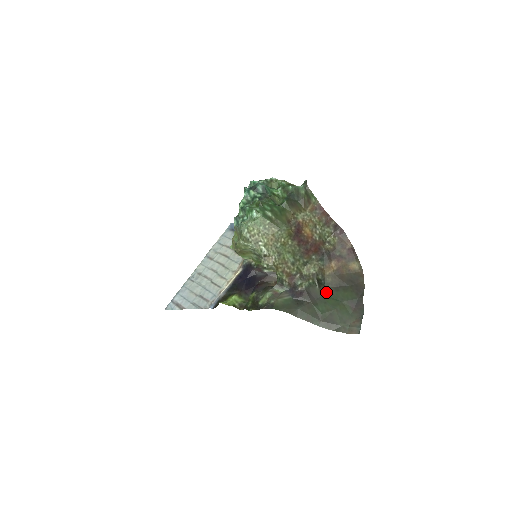
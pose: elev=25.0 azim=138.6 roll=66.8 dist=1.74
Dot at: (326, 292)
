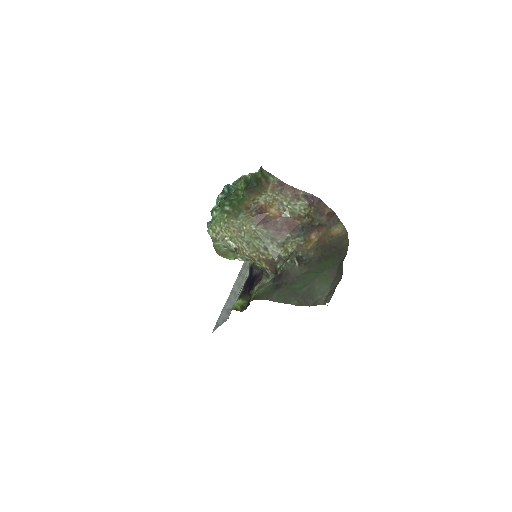
Dot at: (308, 268)
